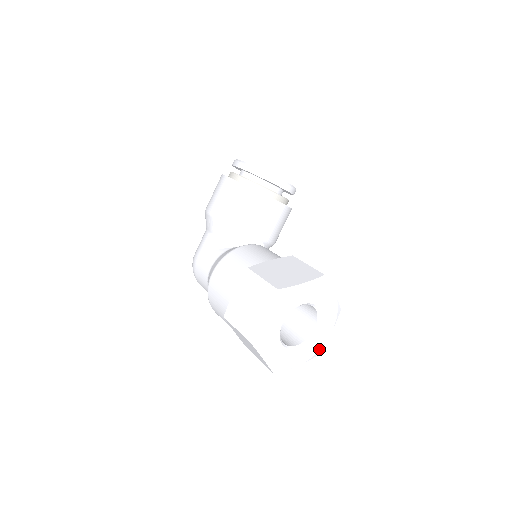
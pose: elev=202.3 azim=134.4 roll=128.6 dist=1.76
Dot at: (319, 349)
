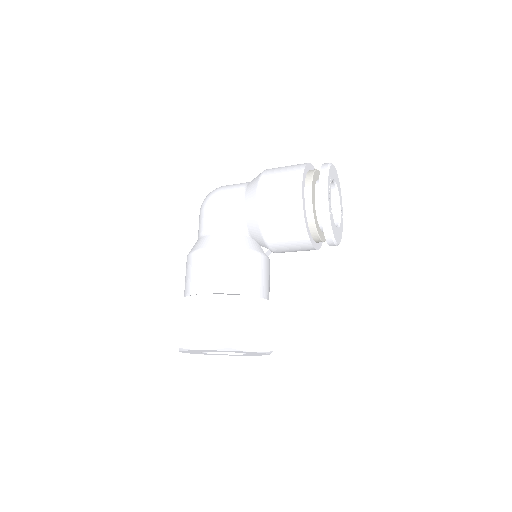
Dot at: occluded
